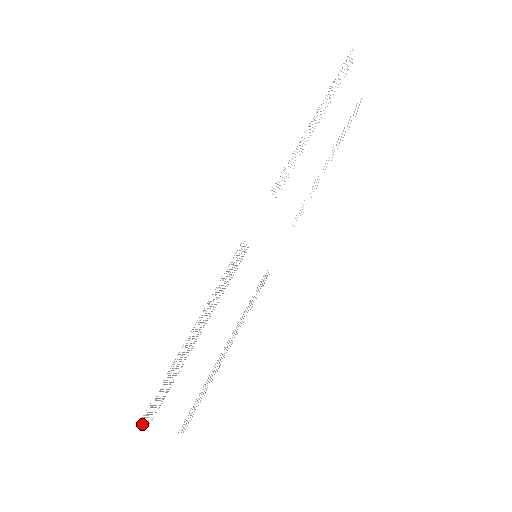
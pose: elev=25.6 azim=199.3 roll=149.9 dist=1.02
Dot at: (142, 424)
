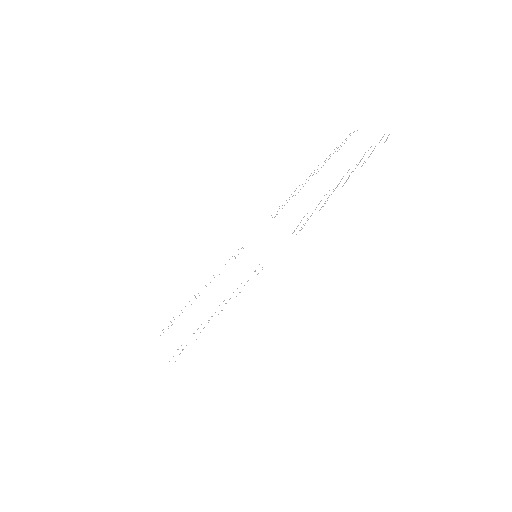
Dot at: occluded
